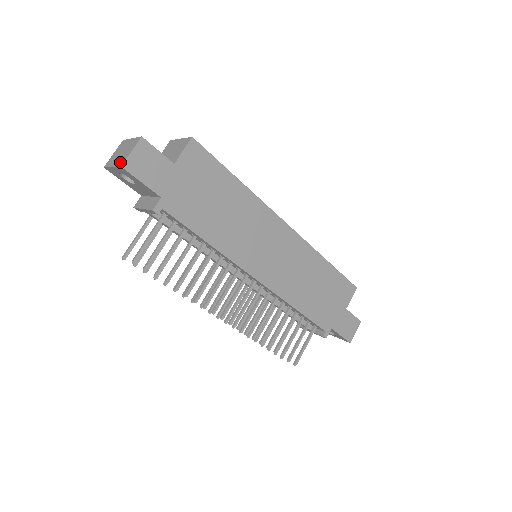
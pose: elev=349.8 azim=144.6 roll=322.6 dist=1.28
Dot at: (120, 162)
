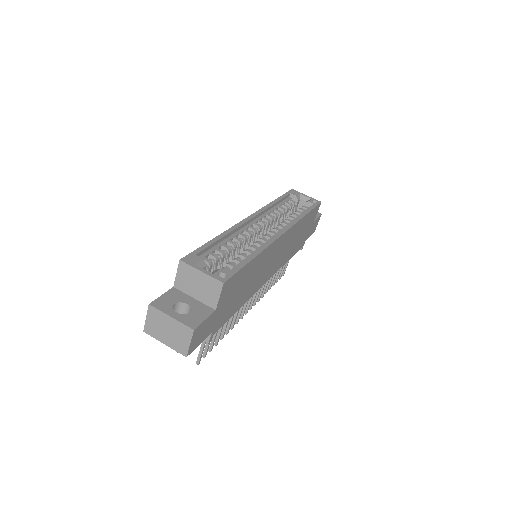
Dot at: (179, 349)
